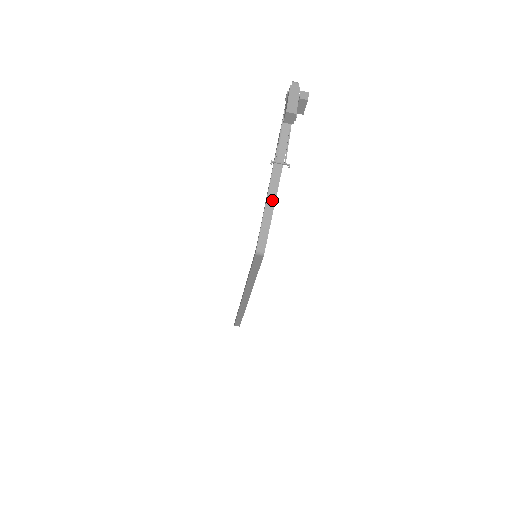
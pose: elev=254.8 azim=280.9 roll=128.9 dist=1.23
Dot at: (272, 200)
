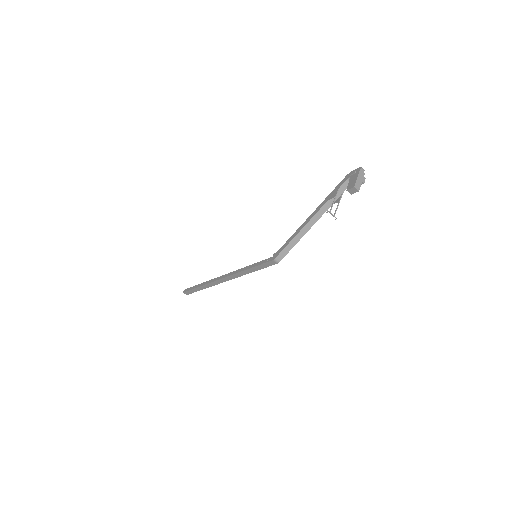
Dot at: (305, 231)
